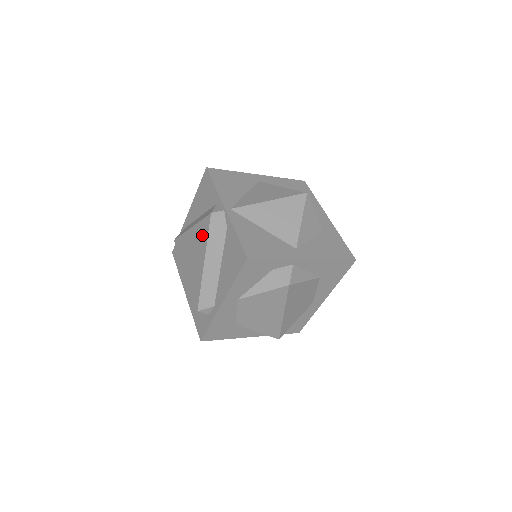
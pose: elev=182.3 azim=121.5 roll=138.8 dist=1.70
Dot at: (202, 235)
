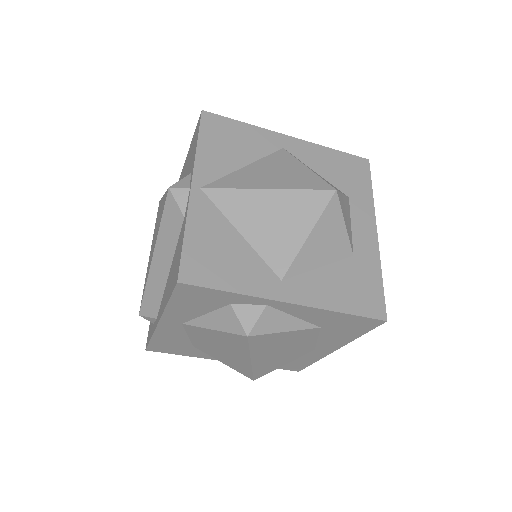
Dot at: (161, 214)
